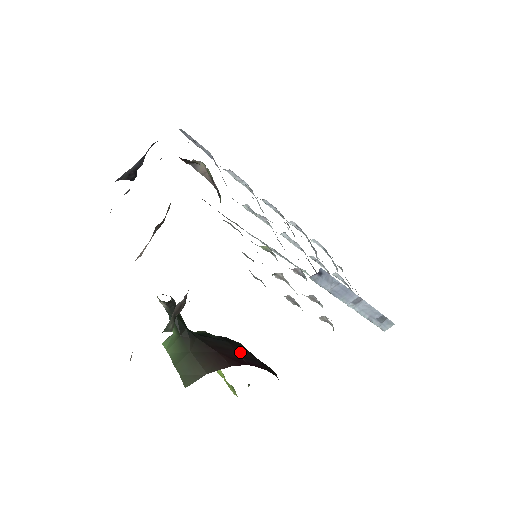
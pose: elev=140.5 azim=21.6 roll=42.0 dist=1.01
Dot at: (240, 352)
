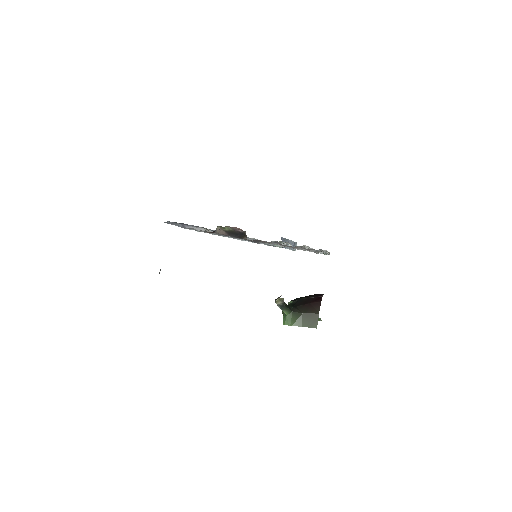
Dot at: (310, 297)
